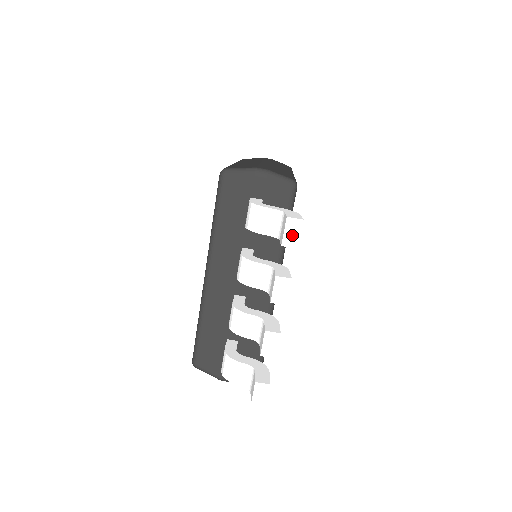
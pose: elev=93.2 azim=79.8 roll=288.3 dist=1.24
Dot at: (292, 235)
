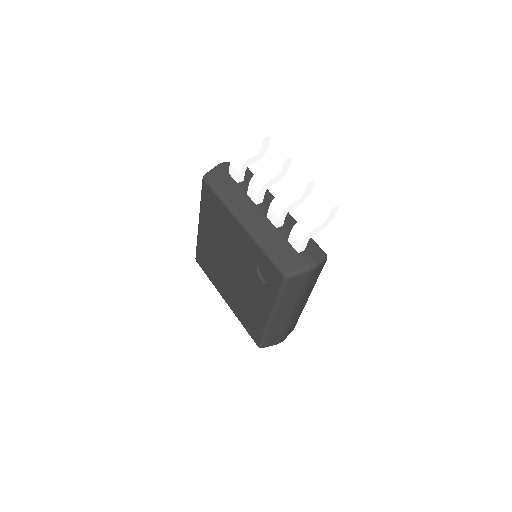
Dot at: (263, 133)
